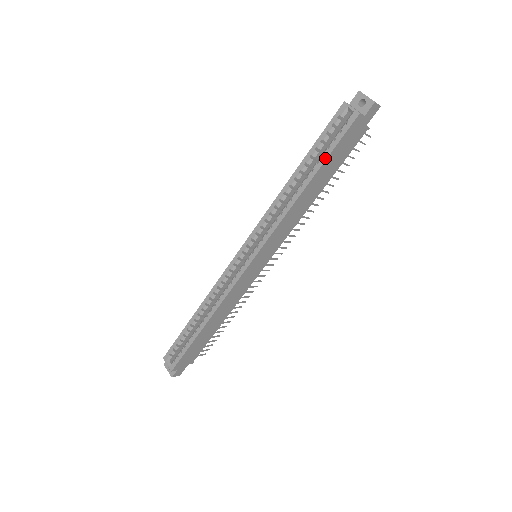
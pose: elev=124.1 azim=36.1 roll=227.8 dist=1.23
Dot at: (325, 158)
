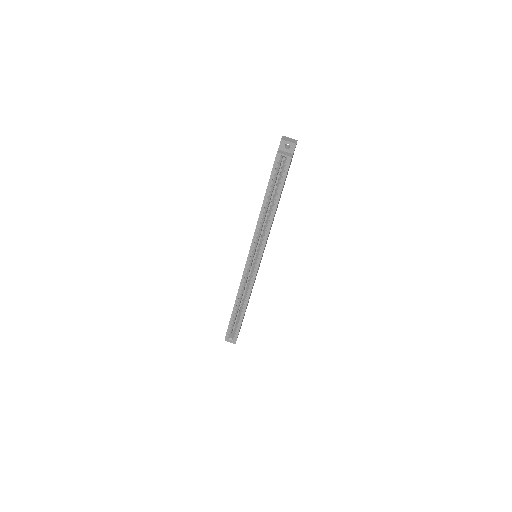
Dot at: (281, 190)
